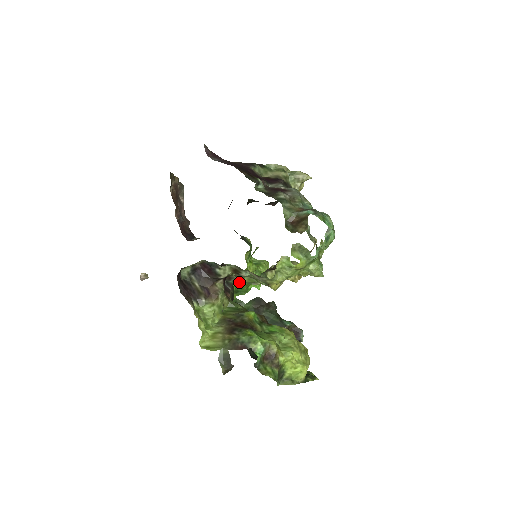
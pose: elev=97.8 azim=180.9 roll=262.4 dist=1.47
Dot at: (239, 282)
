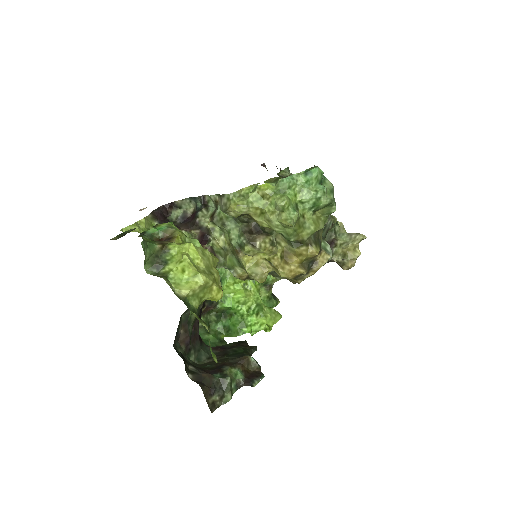
Dot at: (229, 293)
